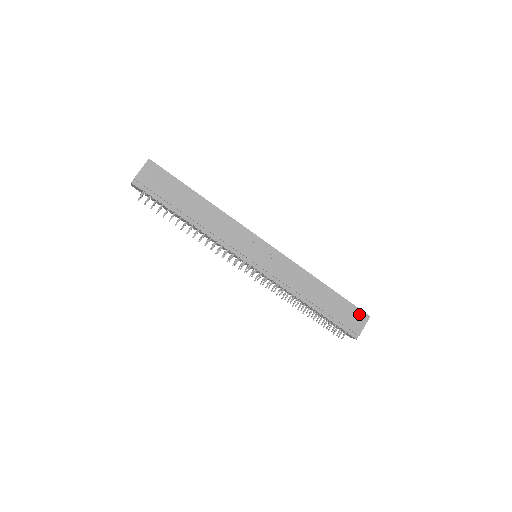
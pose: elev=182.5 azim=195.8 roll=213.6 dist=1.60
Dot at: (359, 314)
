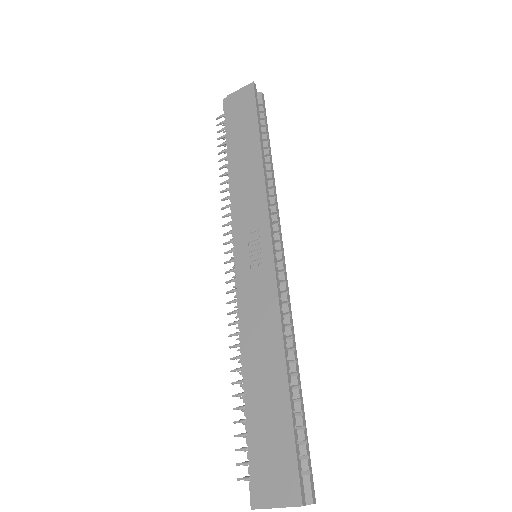
Dot at: (290, 476)
